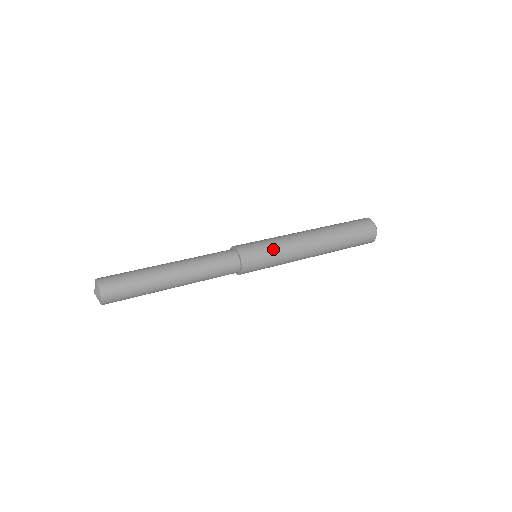
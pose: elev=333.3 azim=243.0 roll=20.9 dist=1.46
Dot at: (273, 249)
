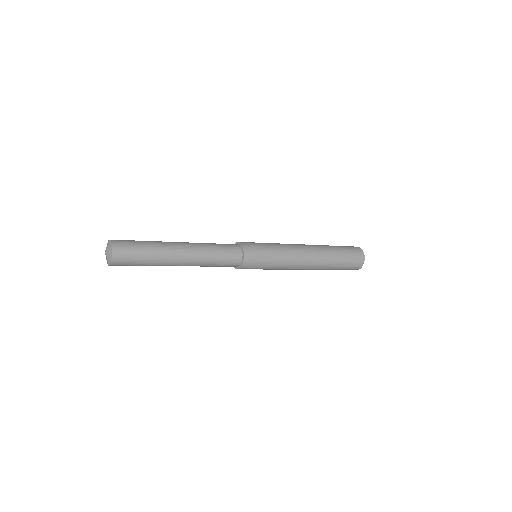
Dot at: (274, 253)
